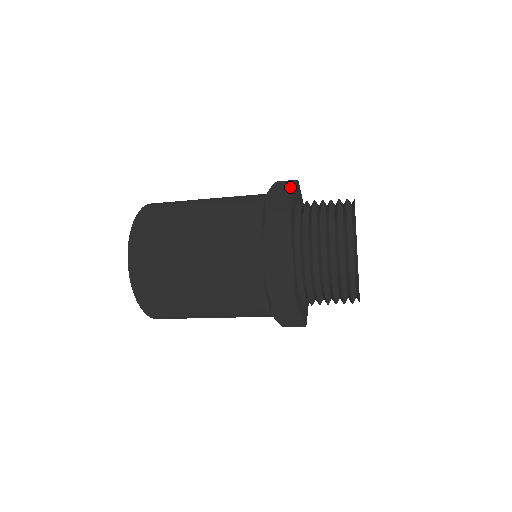
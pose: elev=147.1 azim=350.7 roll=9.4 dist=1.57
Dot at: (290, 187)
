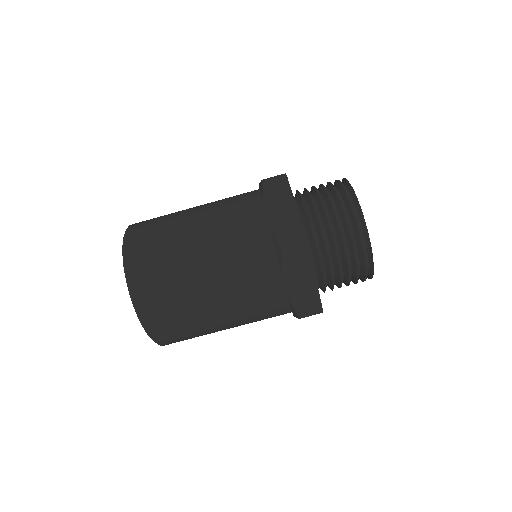
Dot at: (285, 193)
